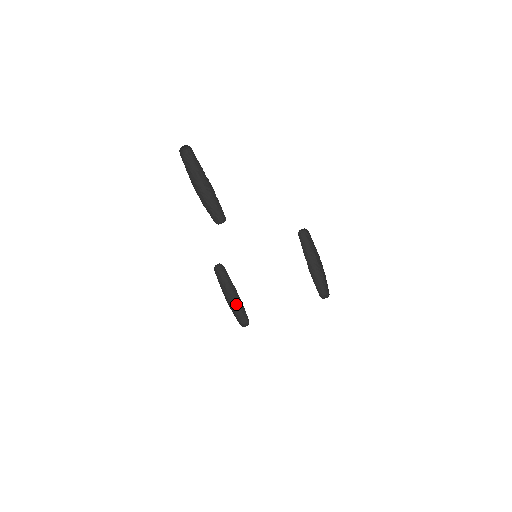
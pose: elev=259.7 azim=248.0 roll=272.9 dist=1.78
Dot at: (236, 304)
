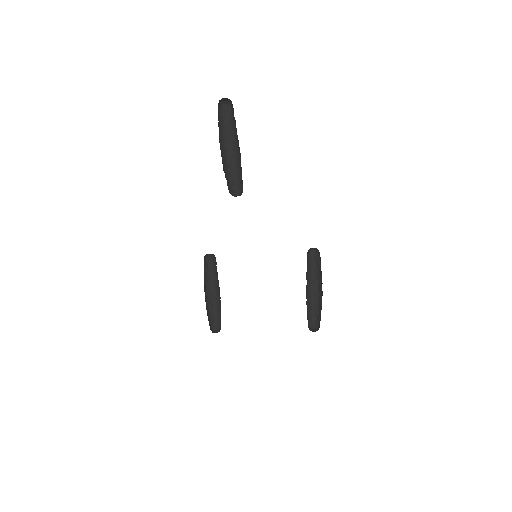
Dot at: (214, 305)
